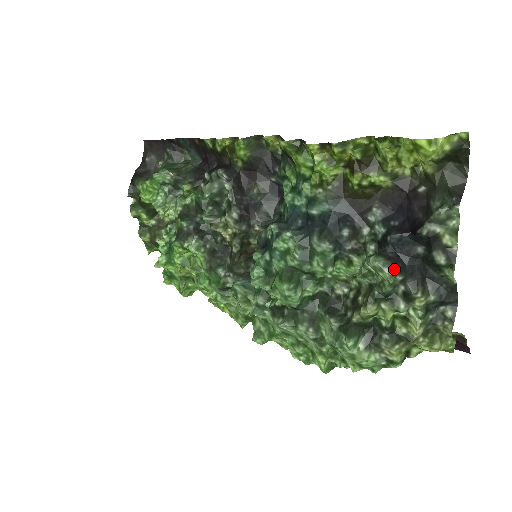
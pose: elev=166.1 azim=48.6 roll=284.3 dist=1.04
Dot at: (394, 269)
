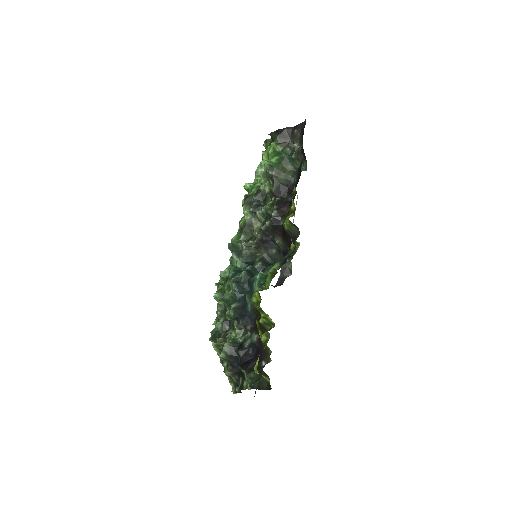
Dot at: (225, 358)
